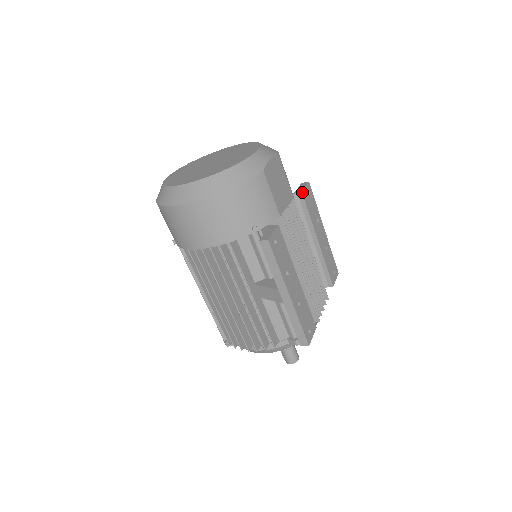
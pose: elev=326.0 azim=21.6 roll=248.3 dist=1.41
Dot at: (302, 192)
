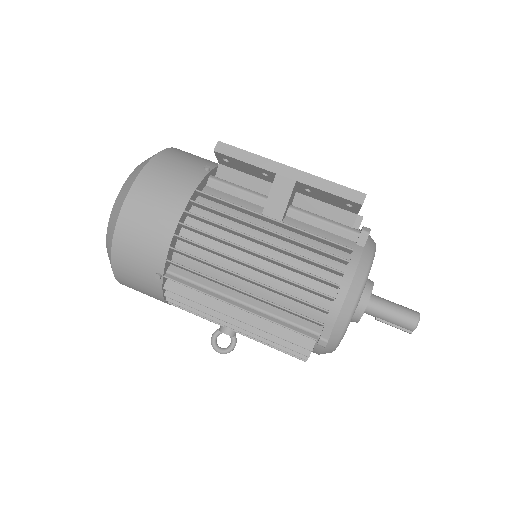
Dot at: occluded
